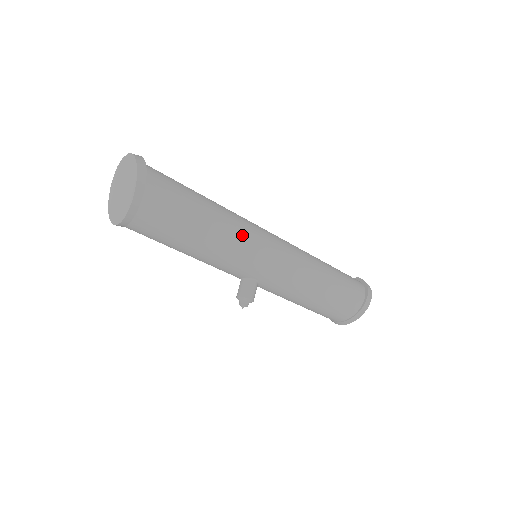
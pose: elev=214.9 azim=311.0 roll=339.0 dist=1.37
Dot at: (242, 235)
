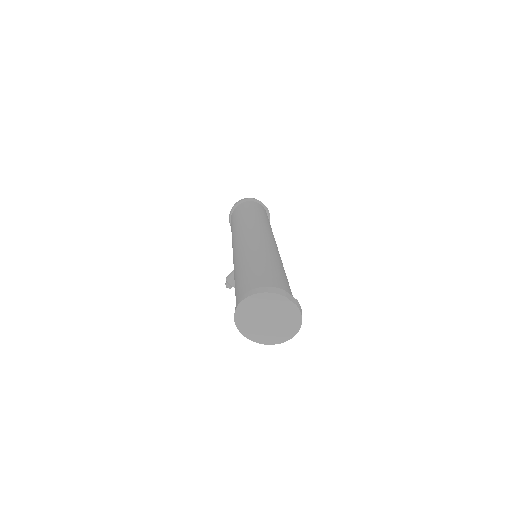
Dot at: occluded
